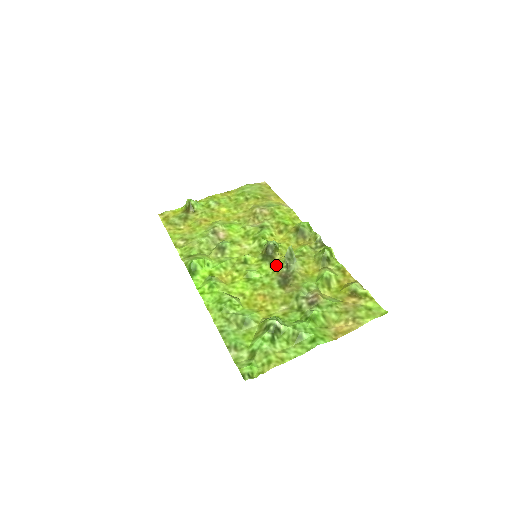
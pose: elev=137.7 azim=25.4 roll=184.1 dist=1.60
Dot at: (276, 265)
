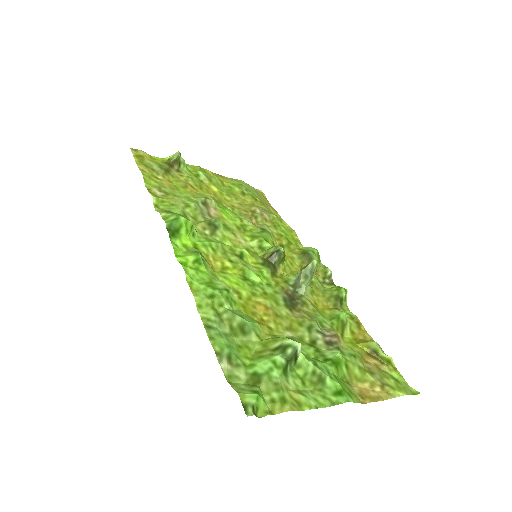
Dot at: (279, 278)
